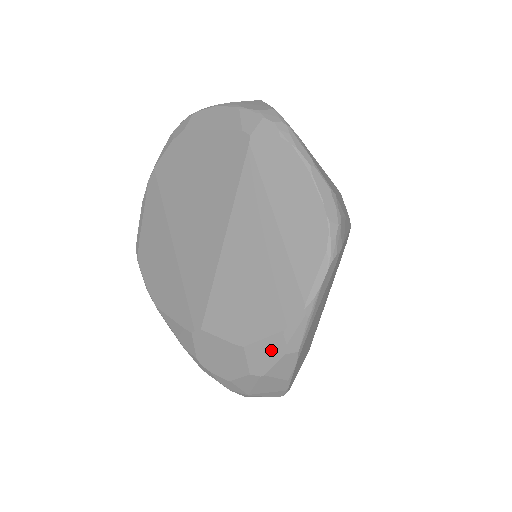
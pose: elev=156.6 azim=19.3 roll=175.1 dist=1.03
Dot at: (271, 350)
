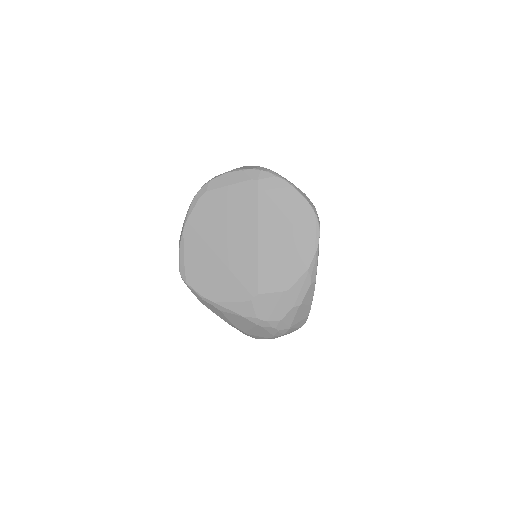
Dot at: (303, 285)
